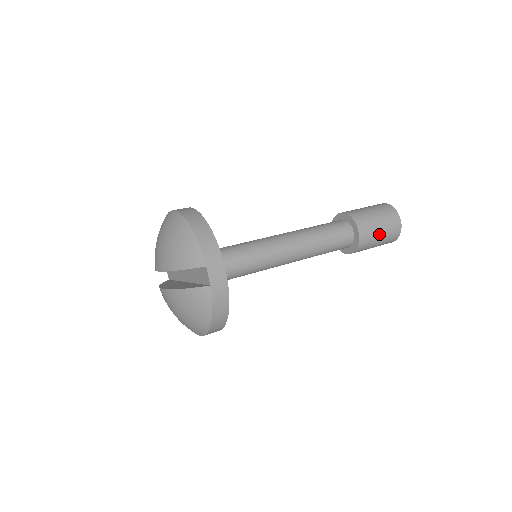
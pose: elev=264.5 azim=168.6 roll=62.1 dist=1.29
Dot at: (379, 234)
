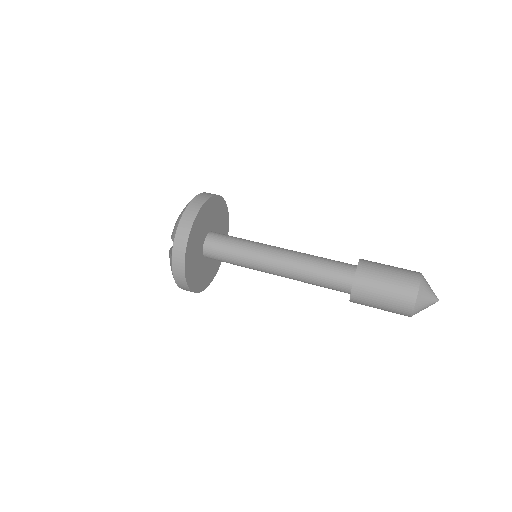
Dot at: (380, 299)
